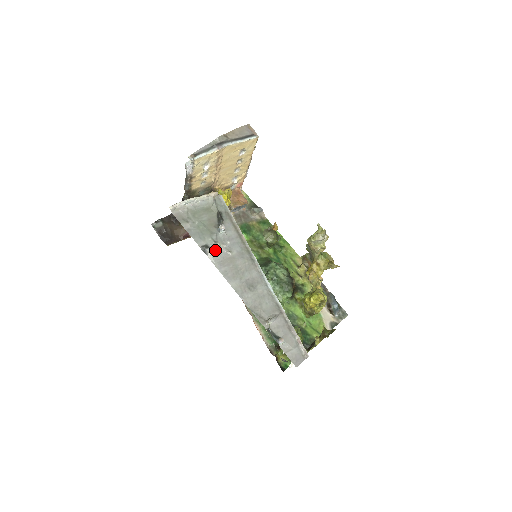
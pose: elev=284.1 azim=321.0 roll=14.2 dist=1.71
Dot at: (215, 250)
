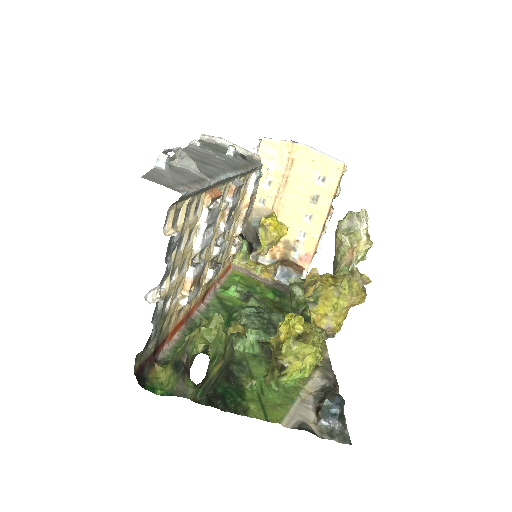
Dot at: (204, 149)
